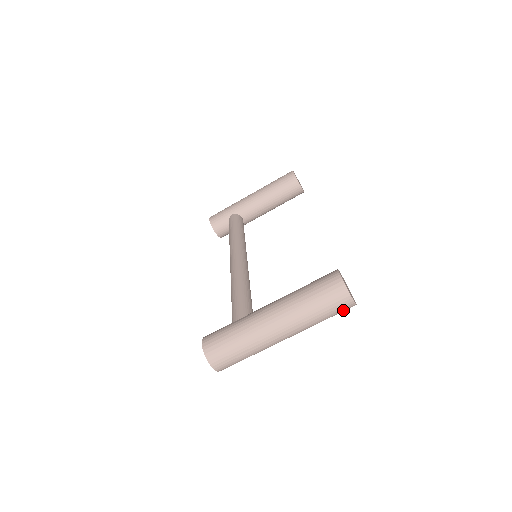
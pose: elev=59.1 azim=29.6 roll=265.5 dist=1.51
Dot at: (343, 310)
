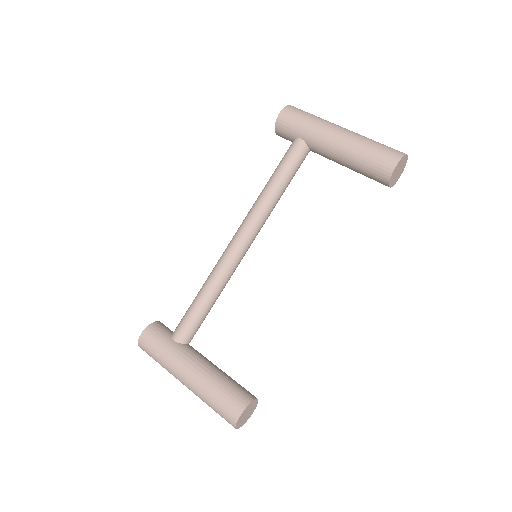
Dot at: occluded
